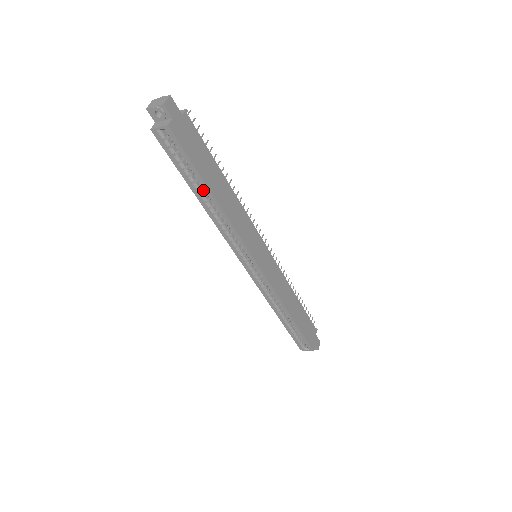
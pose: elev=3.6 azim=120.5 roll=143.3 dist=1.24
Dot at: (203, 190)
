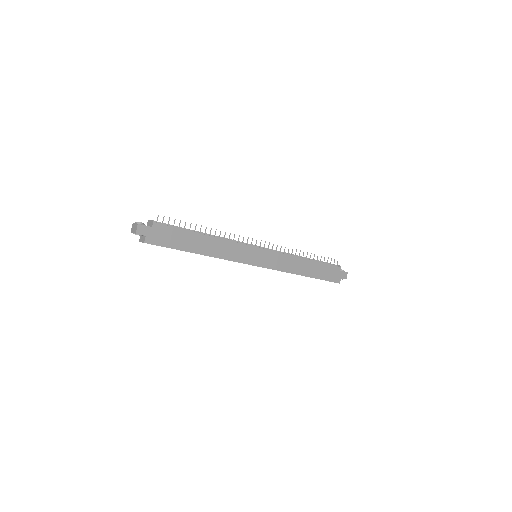
Dot at: occluded
